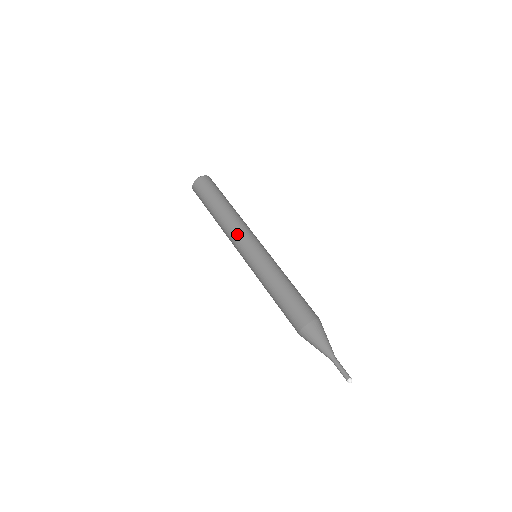
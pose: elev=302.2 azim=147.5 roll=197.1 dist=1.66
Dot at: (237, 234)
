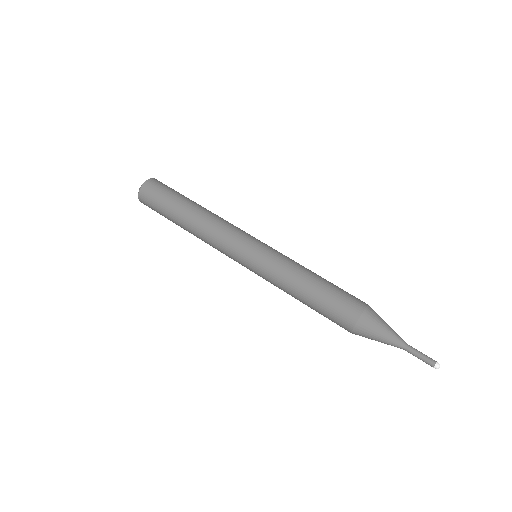
Dot at: (231, 228)
